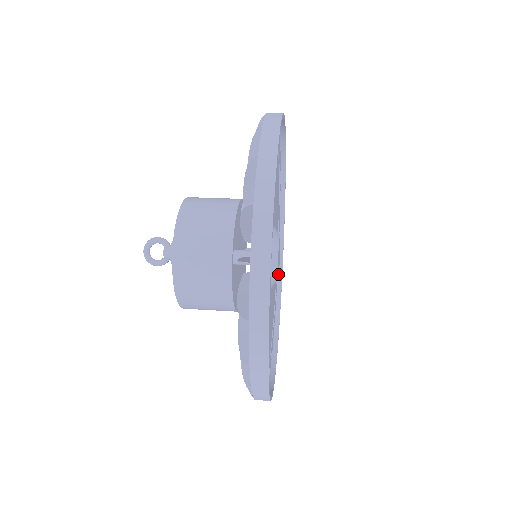
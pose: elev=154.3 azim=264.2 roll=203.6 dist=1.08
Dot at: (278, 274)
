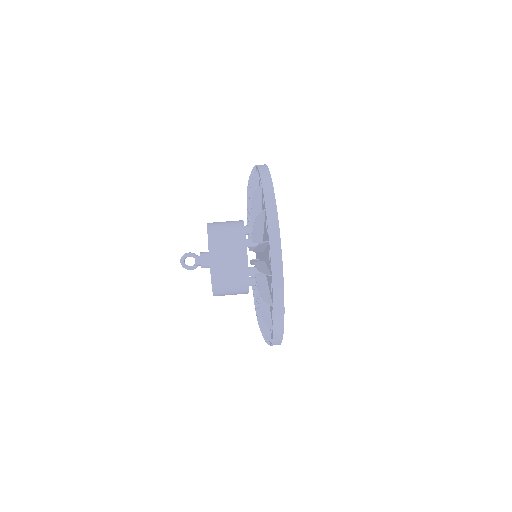
Dot at: occluded
